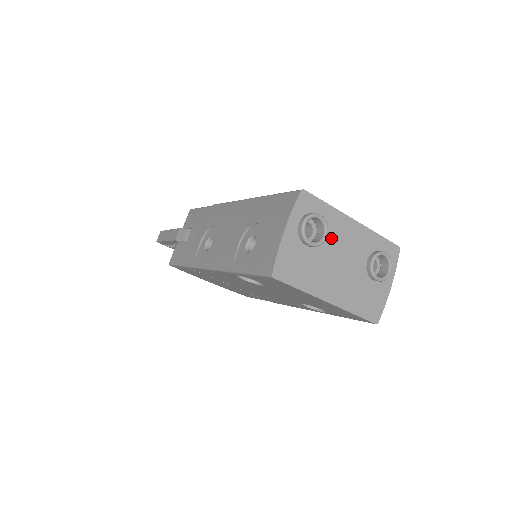
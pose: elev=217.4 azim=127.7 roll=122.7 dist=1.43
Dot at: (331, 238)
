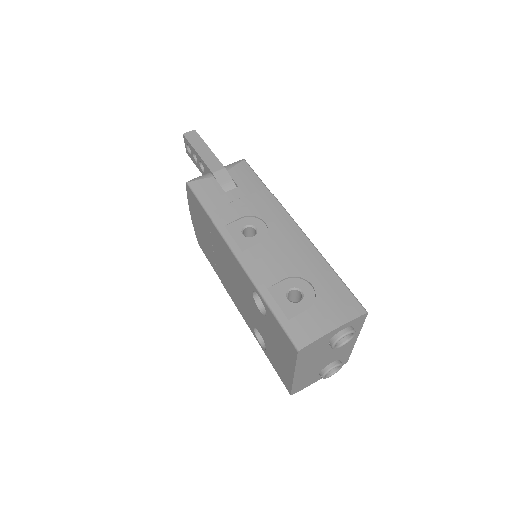
Dot at: occluded
